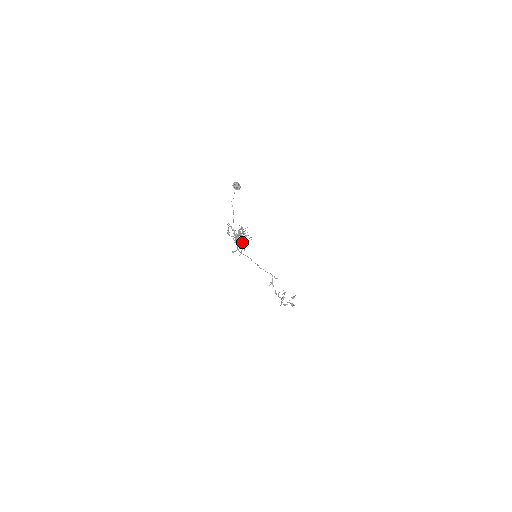
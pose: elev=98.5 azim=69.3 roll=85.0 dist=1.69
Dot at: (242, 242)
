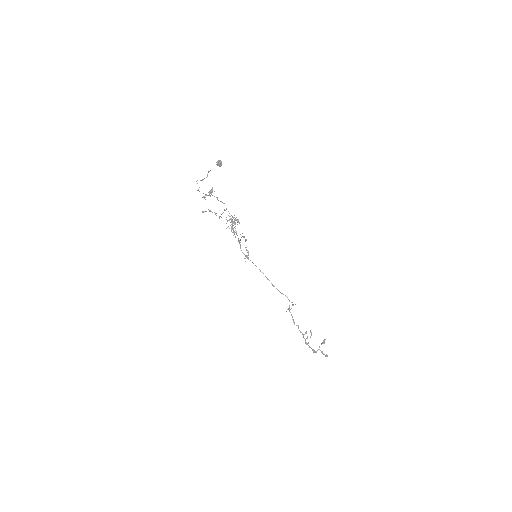
Dot at: (221, 214)
